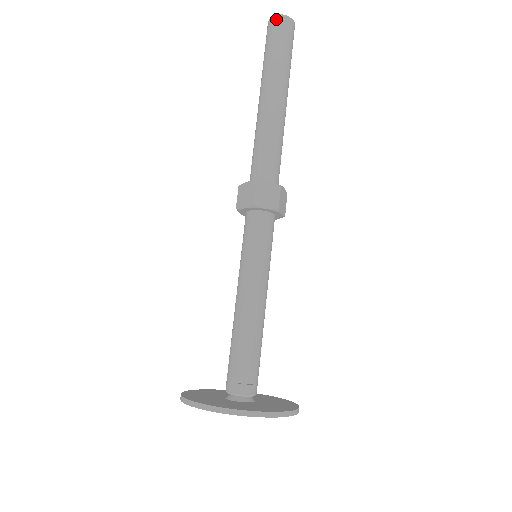
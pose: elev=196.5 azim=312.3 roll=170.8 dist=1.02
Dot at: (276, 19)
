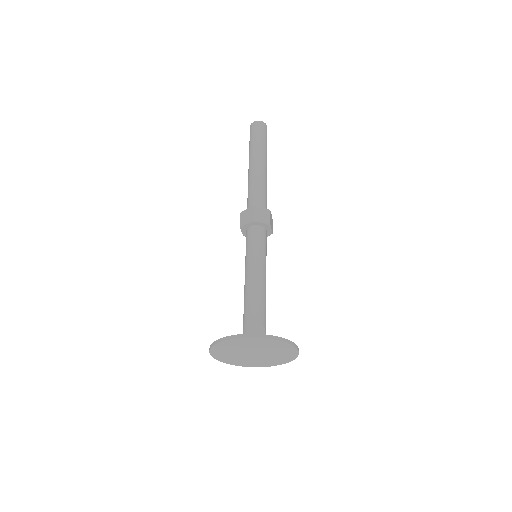
Dot at: (256, 123)
